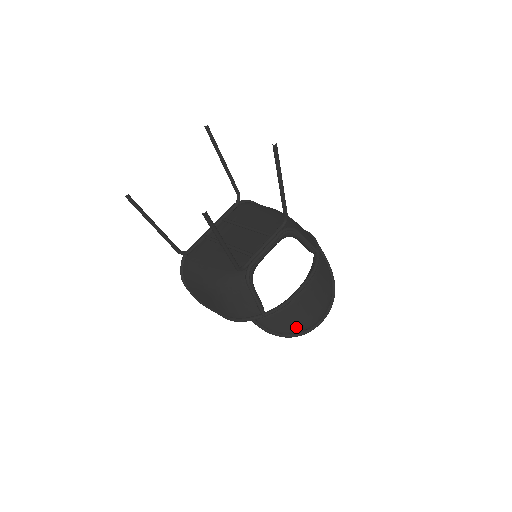
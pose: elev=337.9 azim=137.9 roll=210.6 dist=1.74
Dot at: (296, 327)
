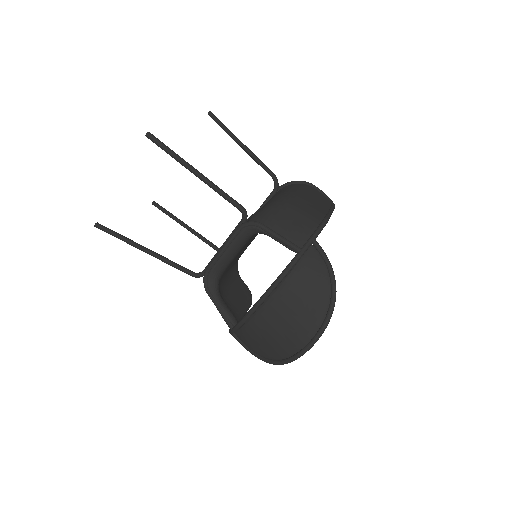
Dot at: (271, 352)
